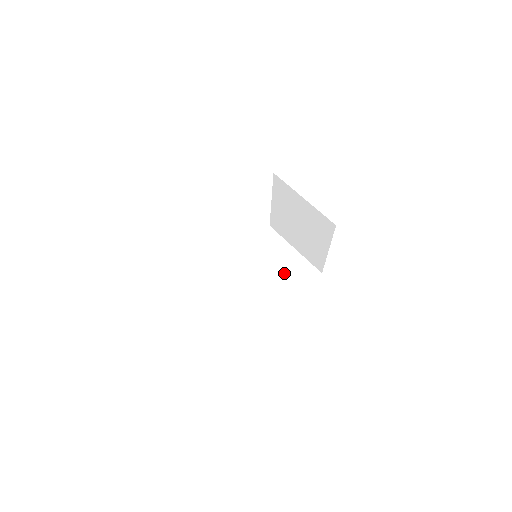
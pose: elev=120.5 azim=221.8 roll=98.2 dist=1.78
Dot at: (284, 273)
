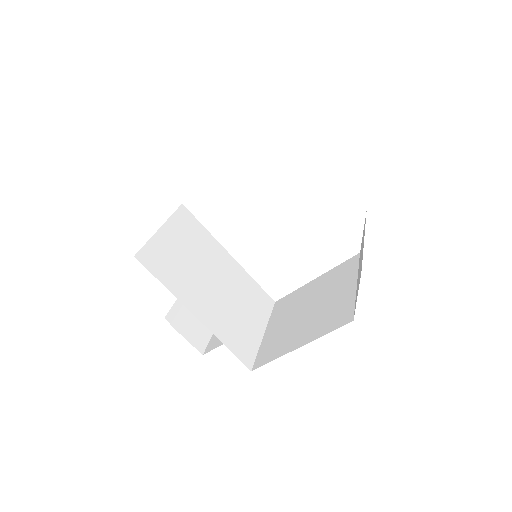
Dot at: (234, 318)
